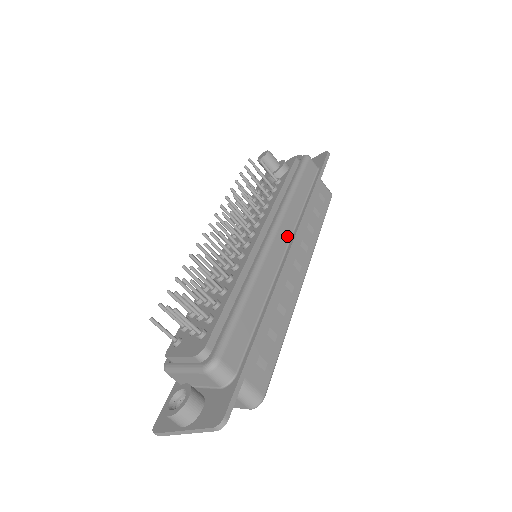
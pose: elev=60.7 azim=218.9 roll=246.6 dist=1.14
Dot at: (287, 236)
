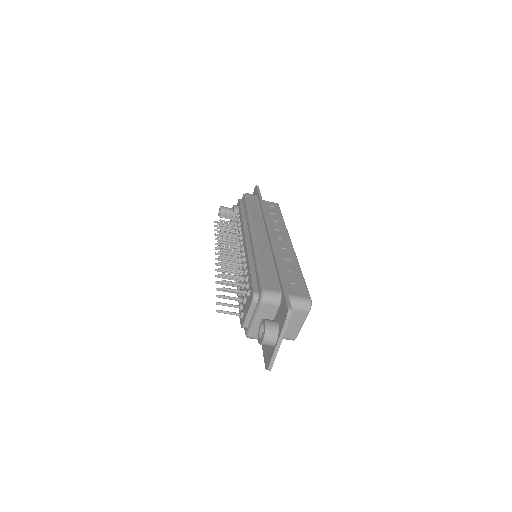
Dot at: (262, 229)
